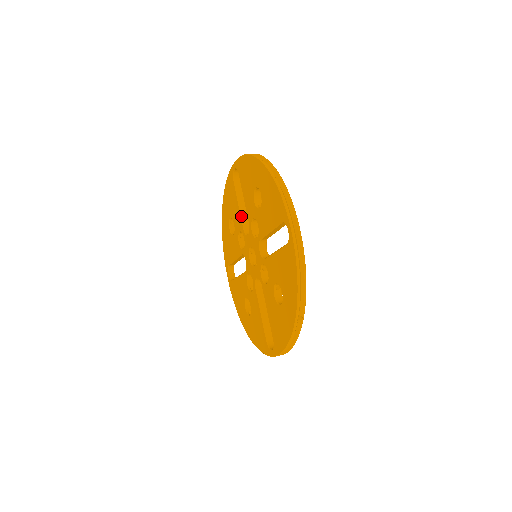
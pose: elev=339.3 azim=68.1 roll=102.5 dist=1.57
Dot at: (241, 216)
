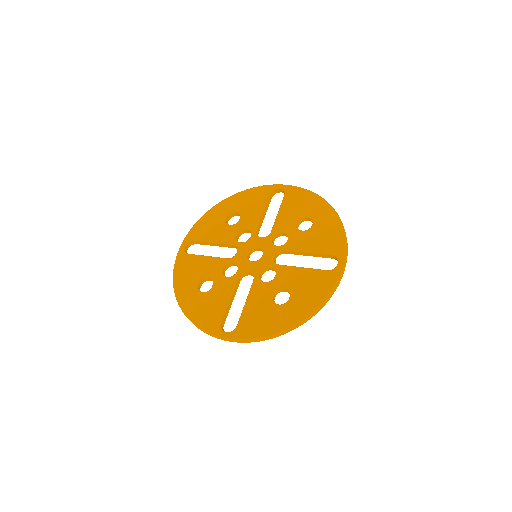
Dot at: (260, 220)
